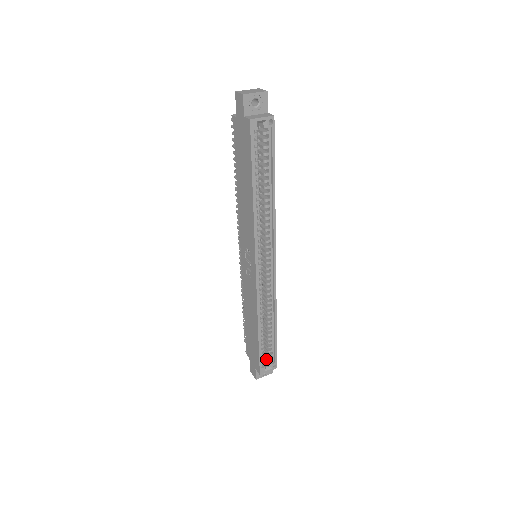
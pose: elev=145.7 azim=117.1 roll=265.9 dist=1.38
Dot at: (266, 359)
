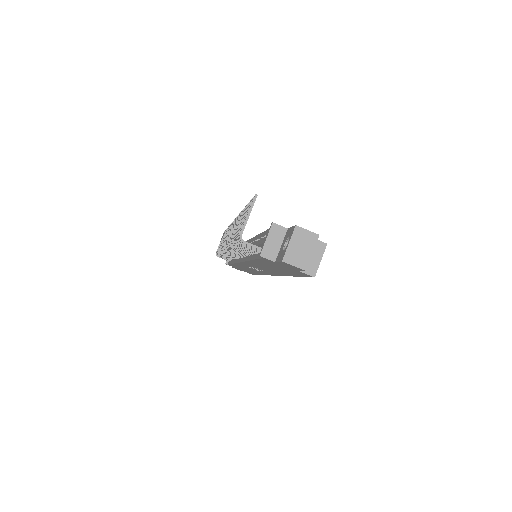
Dot at: occluded
